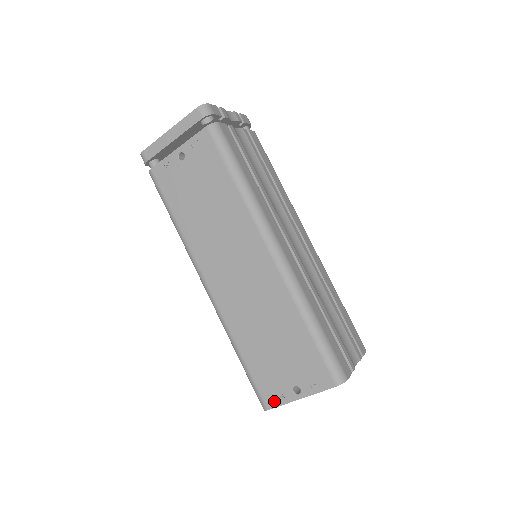
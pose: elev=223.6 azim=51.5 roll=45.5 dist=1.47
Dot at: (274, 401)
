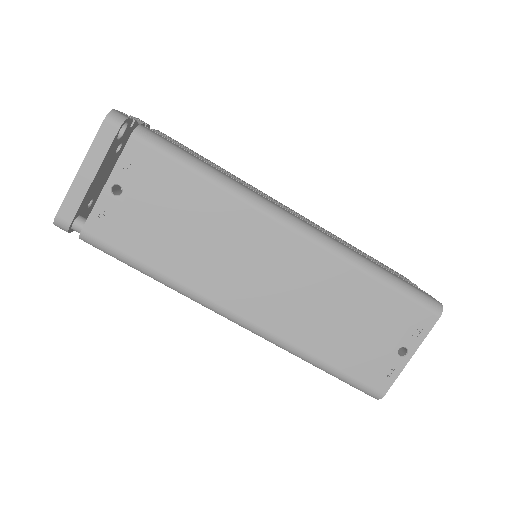
Dot at: (386, 381)
